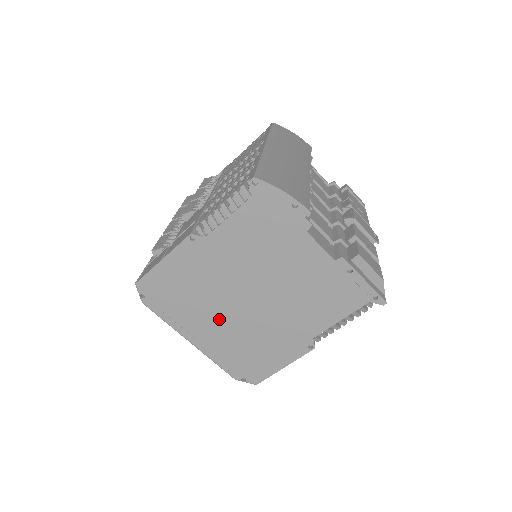
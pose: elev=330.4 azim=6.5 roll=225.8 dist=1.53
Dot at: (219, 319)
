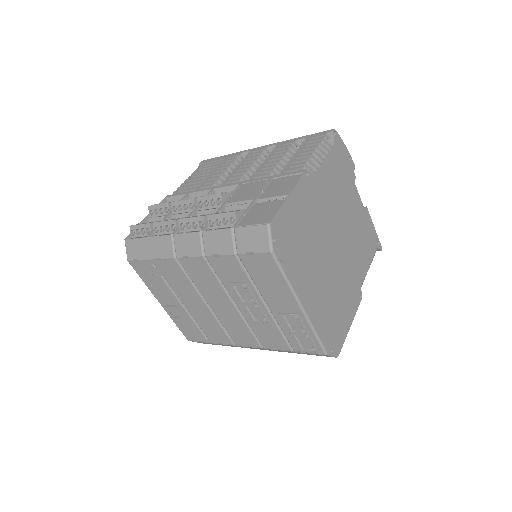
Dot at: (319, 270)
